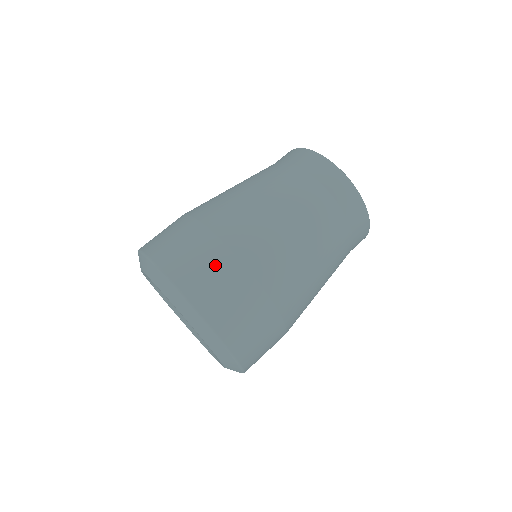
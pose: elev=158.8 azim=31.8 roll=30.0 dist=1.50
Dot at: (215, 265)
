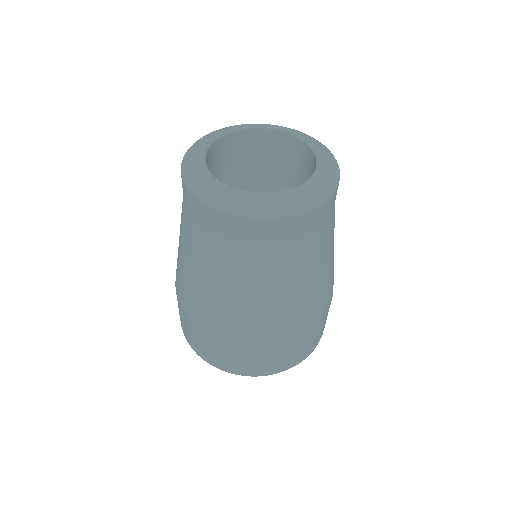
Dot at: (307, 342)
